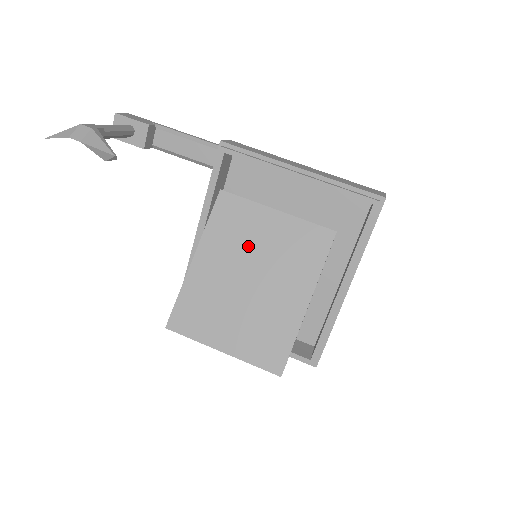
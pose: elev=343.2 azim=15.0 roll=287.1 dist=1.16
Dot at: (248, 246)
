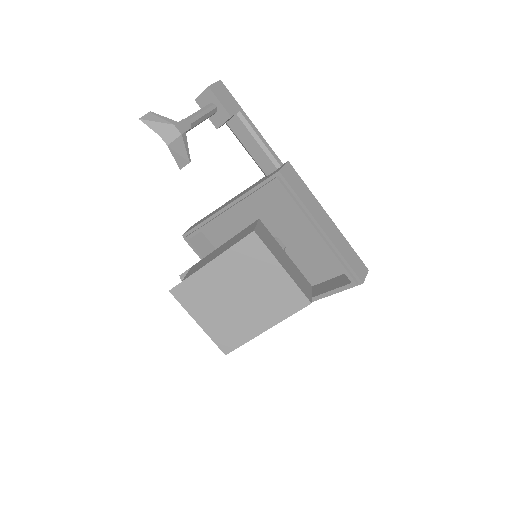
Dot at: (250, 277)
